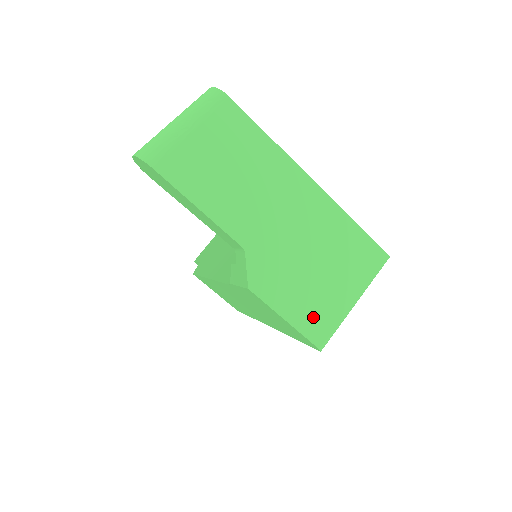
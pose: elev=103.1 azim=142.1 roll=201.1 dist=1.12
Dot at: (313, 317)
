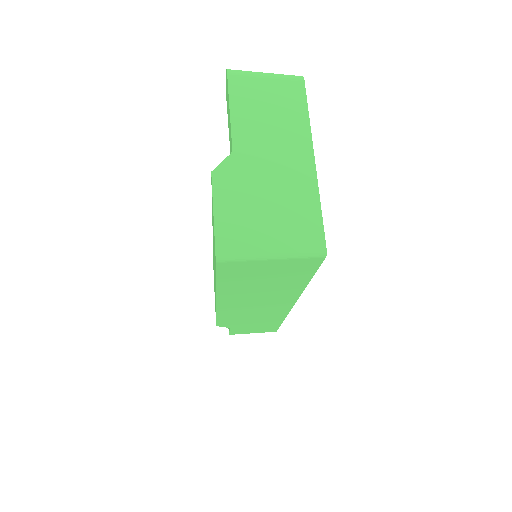
Dot at: (233, 229)
